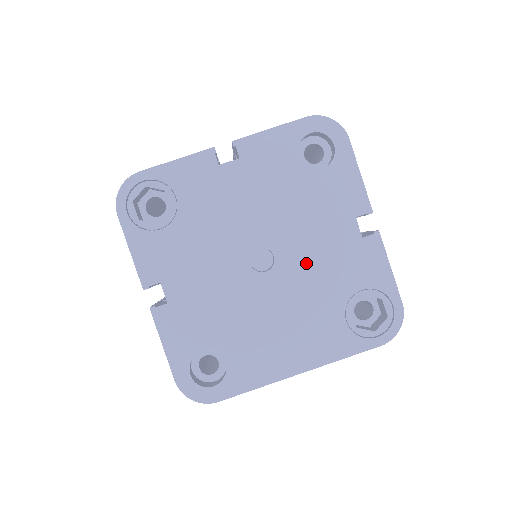
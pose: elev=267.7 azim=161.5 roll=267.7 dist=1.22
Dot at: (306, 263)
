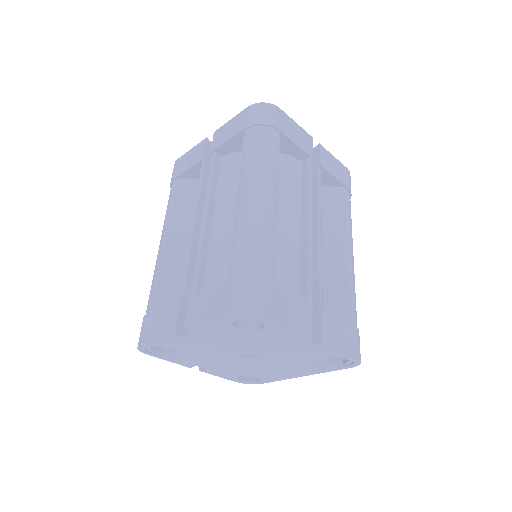
Dot at: (278, 355)
